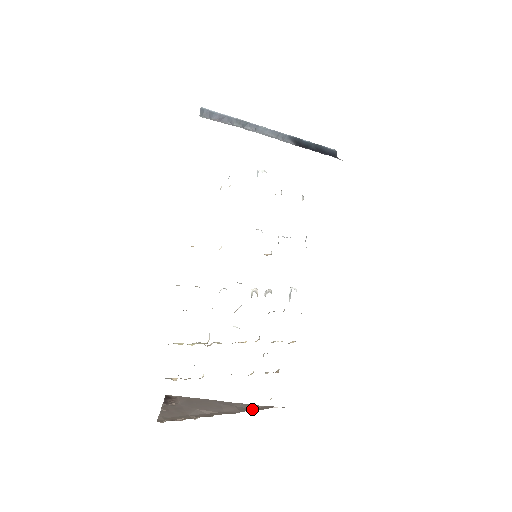
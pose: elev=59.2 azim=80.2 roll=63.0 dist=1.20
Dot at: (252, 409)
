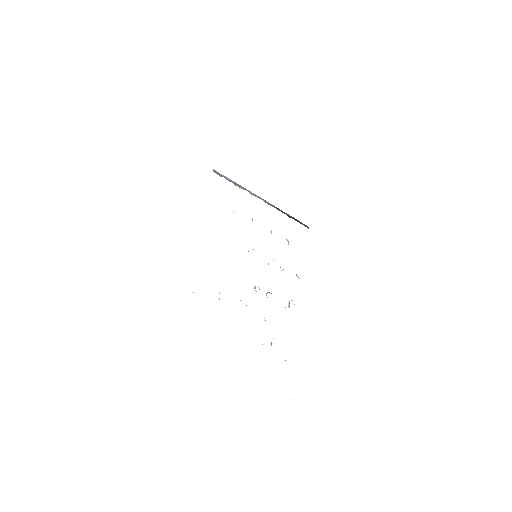
Dot at: occluded
